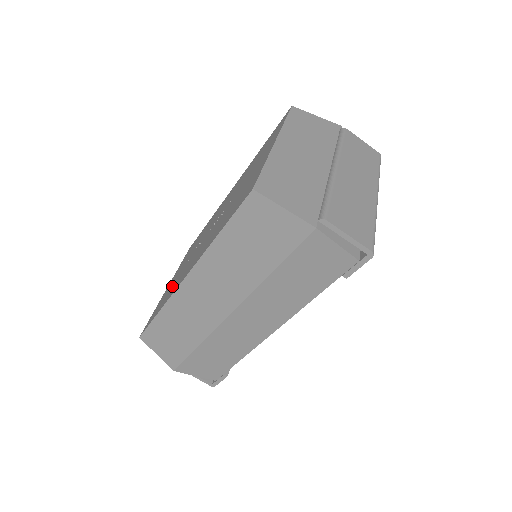
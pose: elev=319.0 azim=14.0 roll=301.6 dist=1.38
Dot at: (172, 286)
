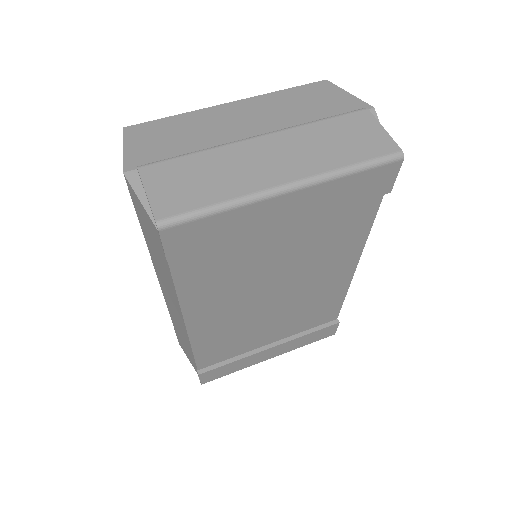
Dot at: occluded
